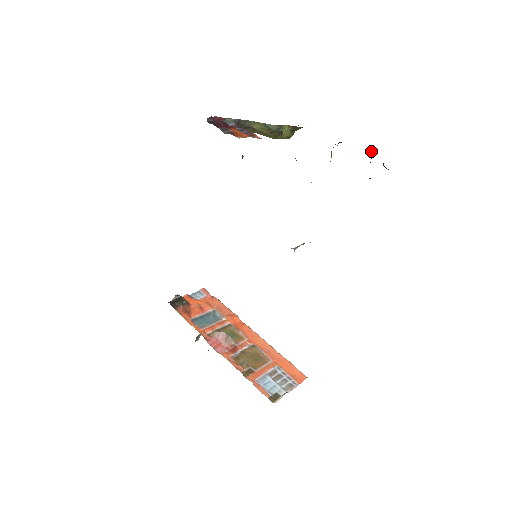
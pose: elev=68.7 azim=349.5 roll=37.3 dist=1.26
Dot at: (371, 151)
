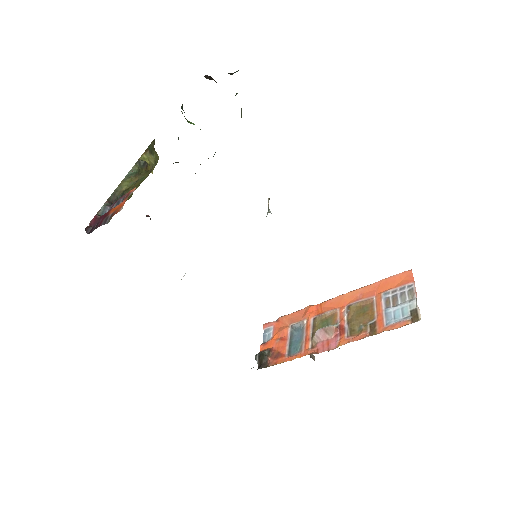
Dot at: occluded
